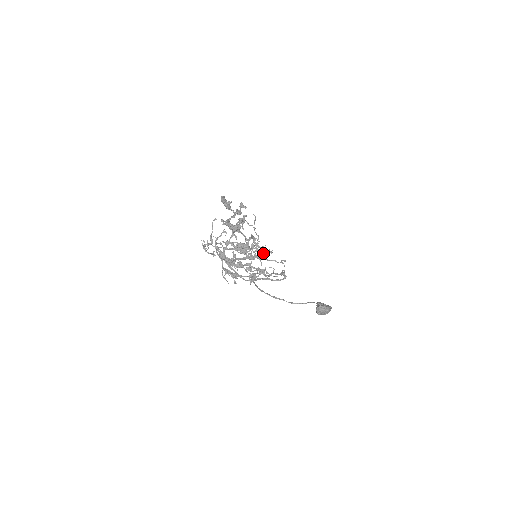
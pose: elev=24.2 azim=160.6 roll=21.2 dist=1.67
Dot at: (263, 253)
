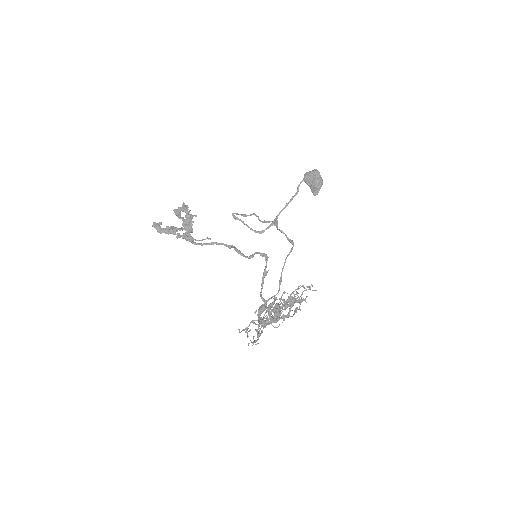
Dot at: (293, 302)
